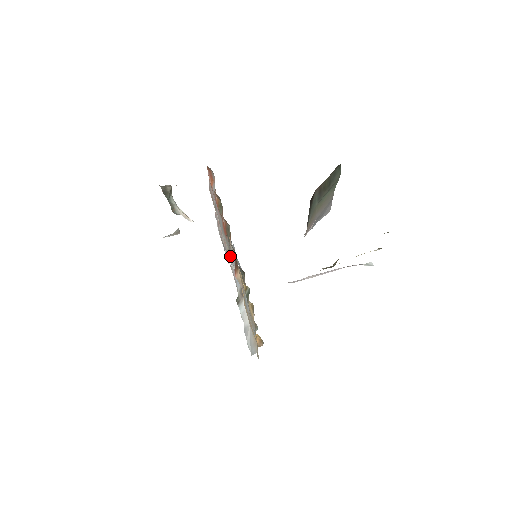
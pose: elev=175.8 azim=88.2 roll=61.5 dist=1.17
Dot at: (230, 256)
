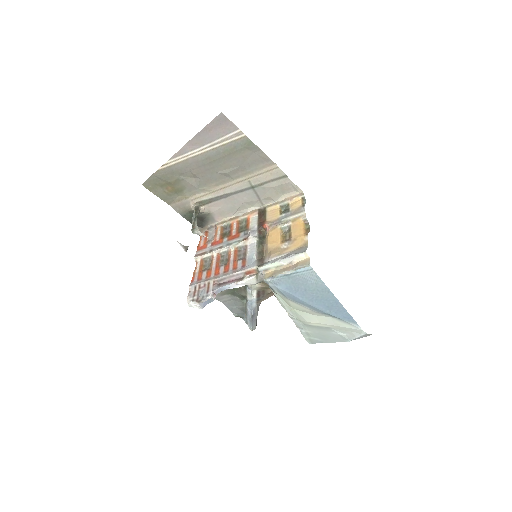
Dot at: (250, 232)
